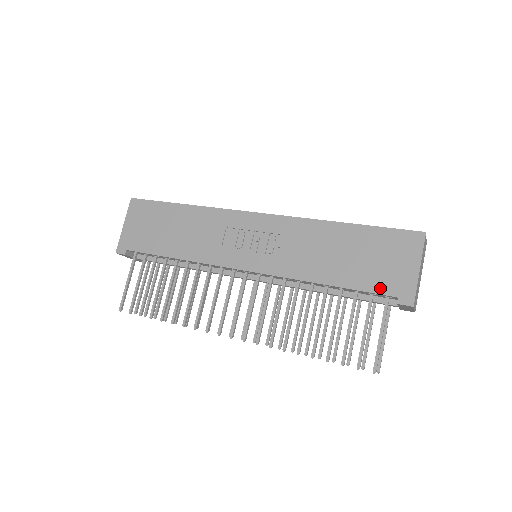
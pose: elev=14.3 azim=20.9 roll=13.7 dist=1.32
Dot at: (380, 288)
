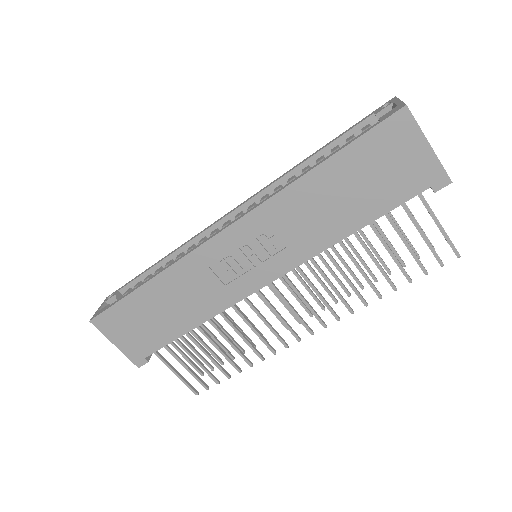
Dot at: (407, 193)
